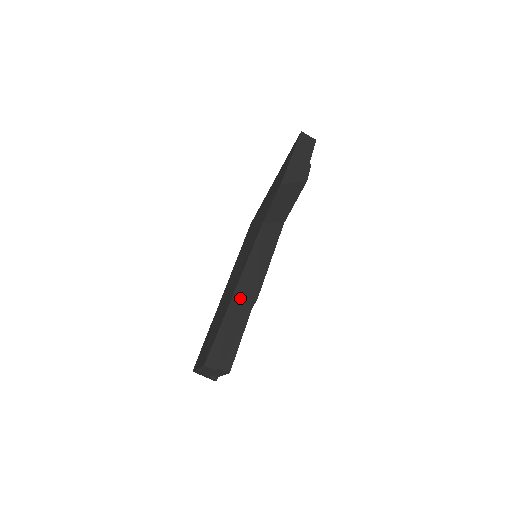
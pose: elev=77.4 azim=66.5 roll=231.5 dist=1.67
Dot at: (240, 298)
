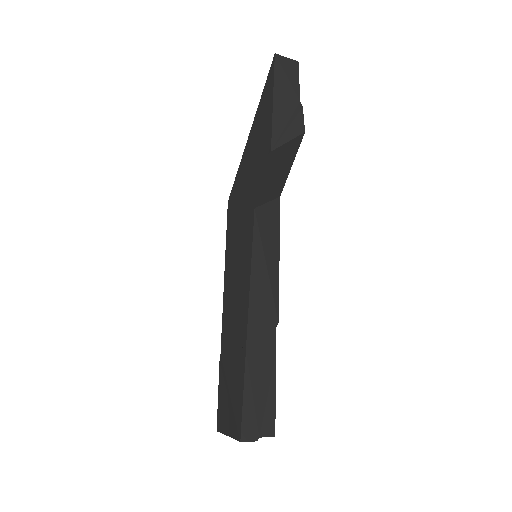
Dot at: (257, 329)
